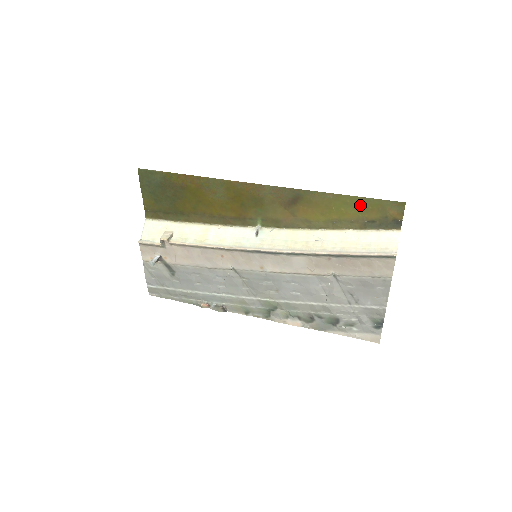
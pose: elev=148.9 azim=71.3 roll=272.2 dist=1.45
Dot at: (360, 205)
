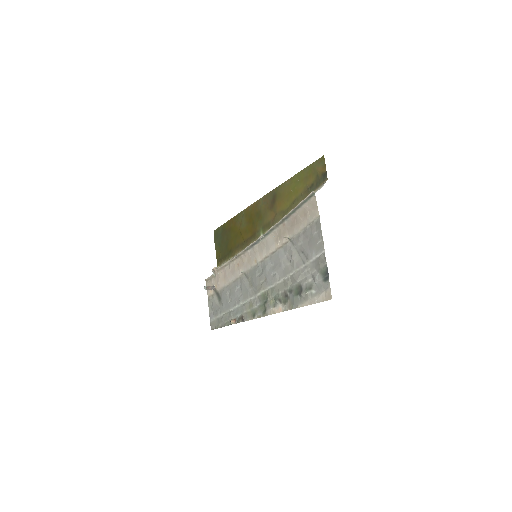
Dot at: (303, 177)
